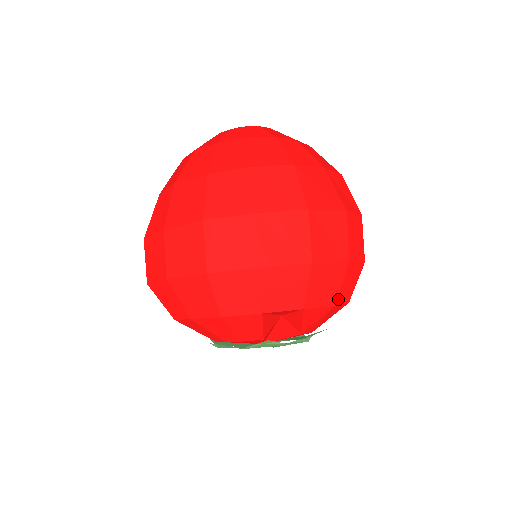
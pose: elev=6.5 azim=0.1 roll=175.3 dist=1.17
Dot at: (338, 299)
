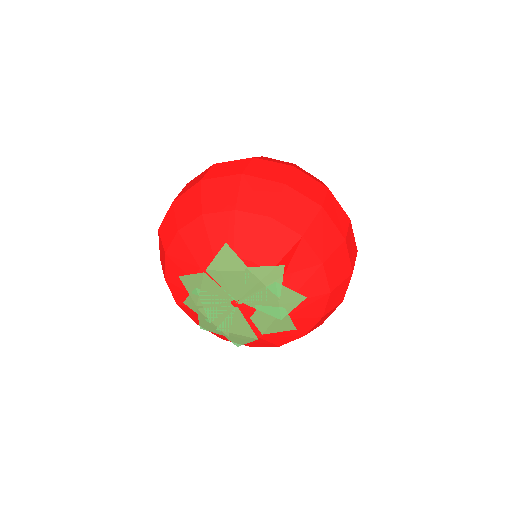
Dot at: (333, 292)
